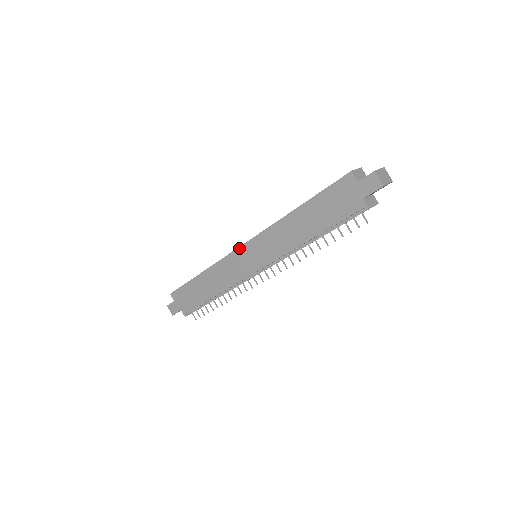
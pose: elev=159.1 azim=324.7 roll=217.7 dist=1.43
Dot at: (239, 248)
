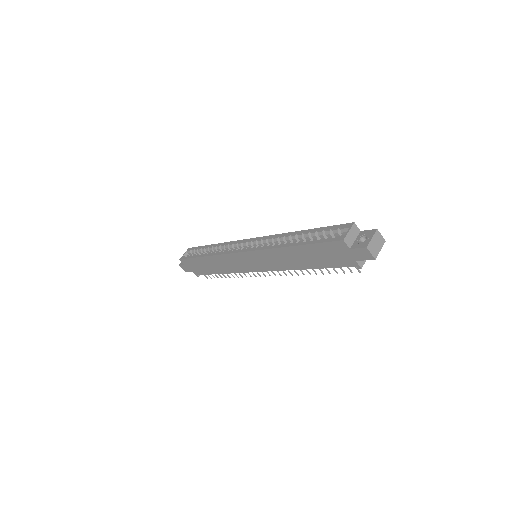
Dot at: (239, 253)
